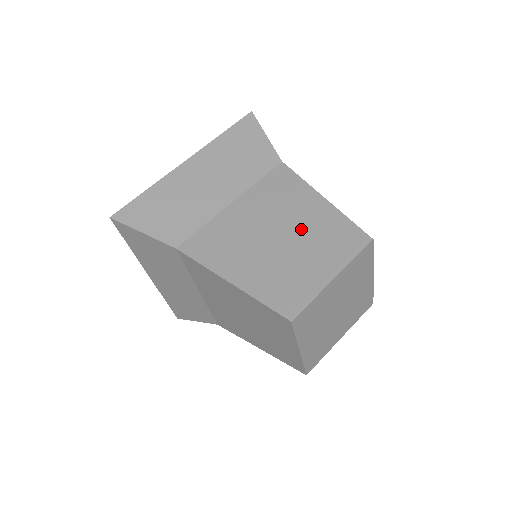
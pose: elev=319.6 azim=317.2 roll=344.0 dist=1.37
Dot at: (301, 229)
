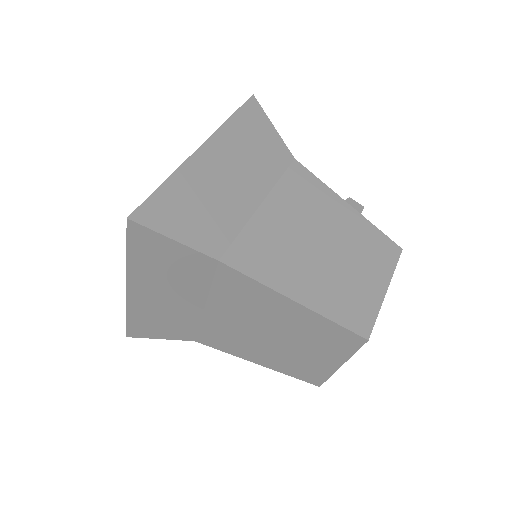
Dot at: (288, 331)
